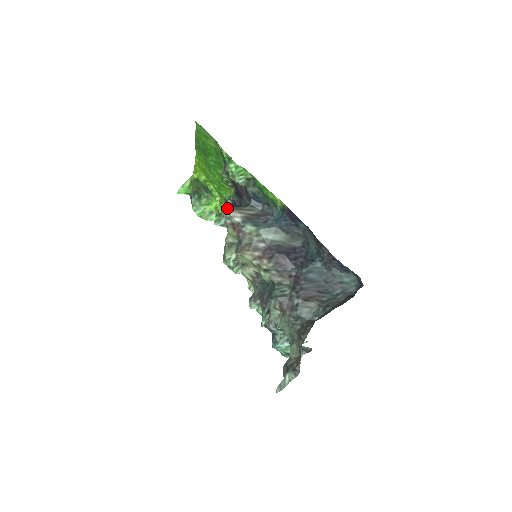
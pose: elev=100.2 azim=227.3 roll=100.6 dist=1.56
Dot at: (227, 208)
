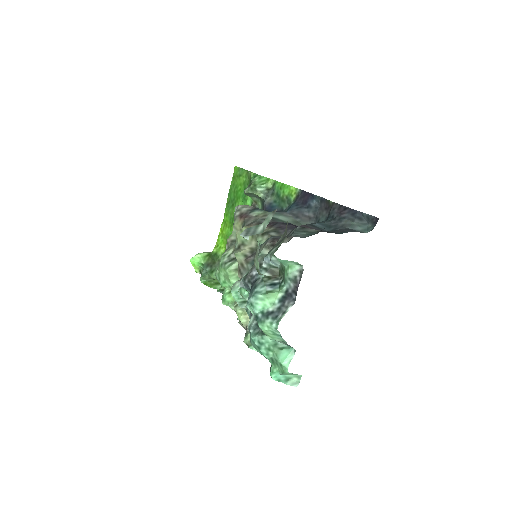
Dot at: occluded
